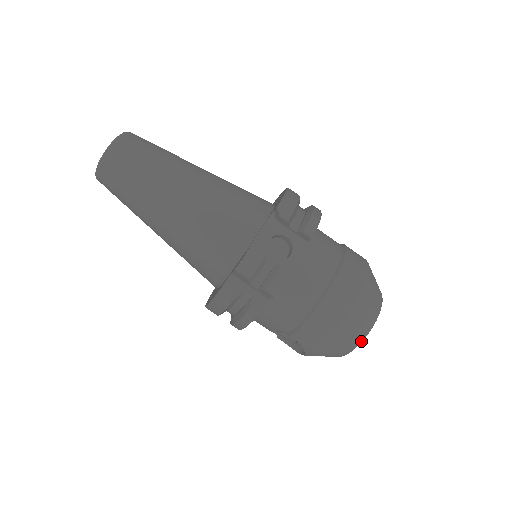
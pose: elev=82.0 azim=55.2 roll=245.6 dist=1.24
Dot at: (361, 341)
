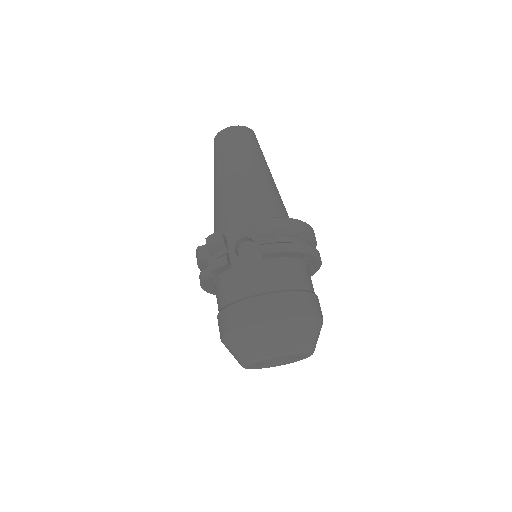
Dot at: (250, 361)
